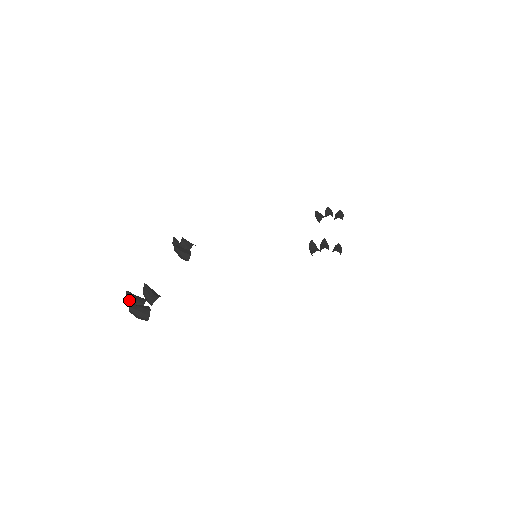
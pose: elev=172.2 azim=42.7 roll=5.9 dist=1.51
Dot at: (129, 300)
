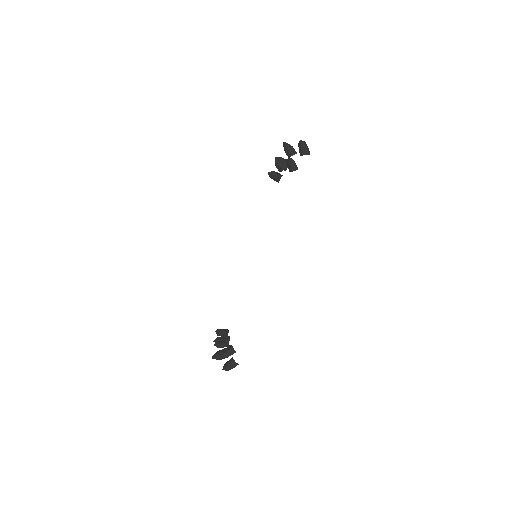
Dot at: occluded
